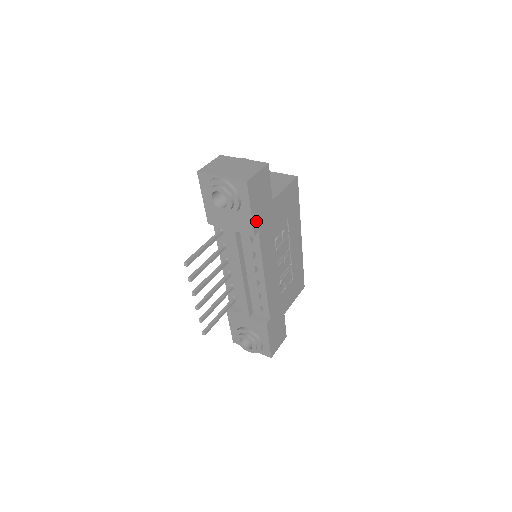
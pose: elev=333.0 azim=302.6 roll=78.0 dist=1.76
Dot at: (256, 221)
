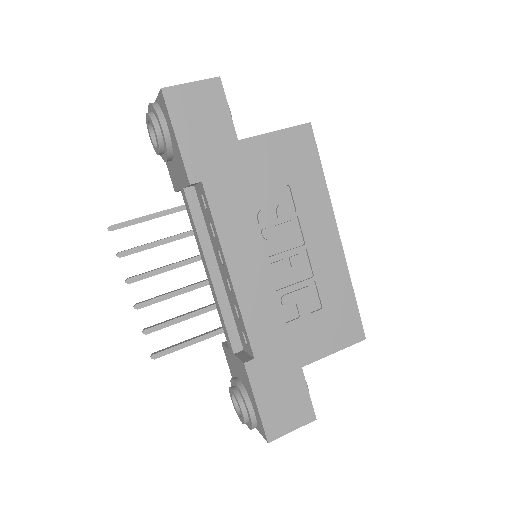
Dot at: (193, 161)
